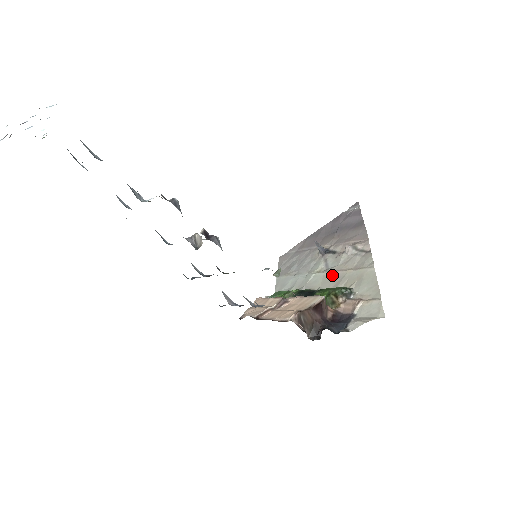
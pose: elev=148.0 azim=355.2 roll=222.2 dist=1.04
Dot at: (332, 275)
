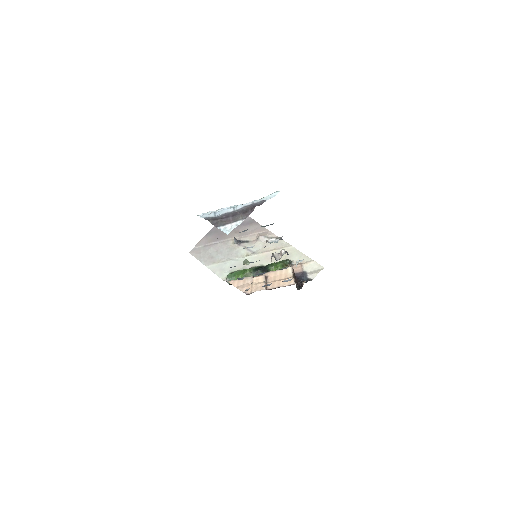
Dot at: (263, 255)
